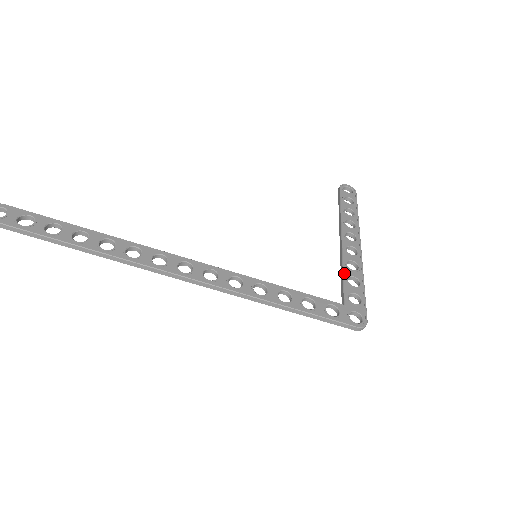
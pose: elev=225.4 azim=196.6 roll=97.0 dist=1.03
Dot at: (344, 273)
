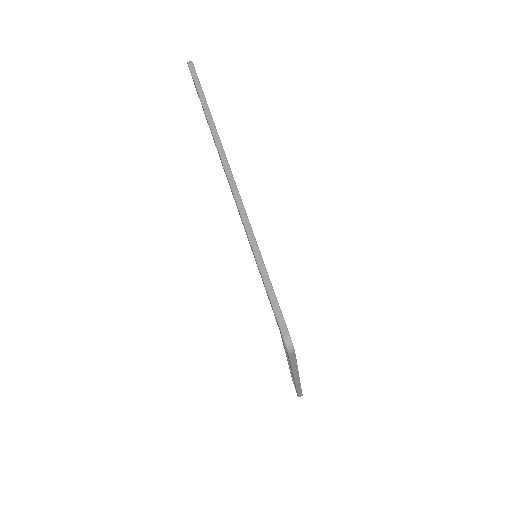
Dot at: occluded
